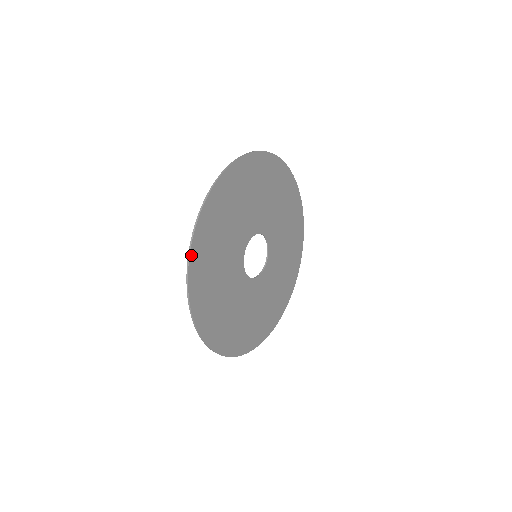
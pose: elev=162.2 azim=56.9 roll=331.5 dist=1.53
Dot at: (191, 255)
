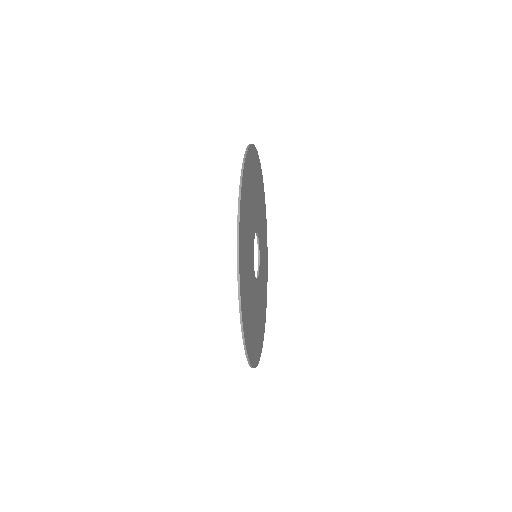
Dot at: (244, 168)
